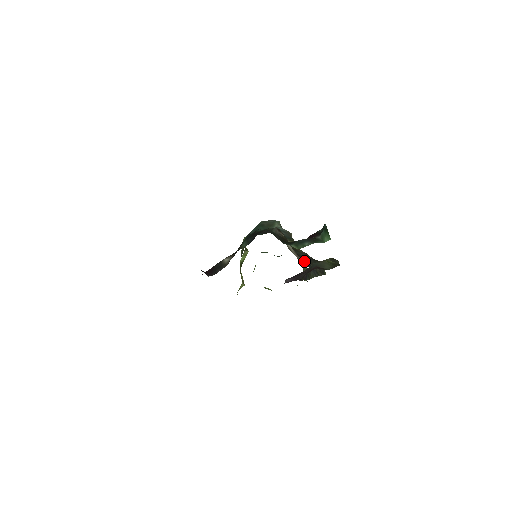
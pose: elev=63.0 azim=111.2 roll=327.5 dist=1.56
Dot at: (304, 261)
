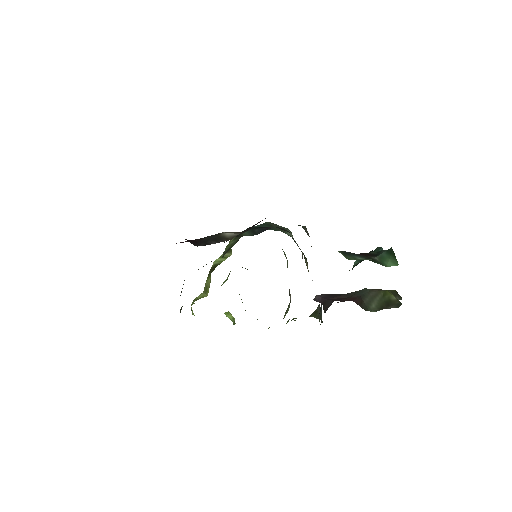
Dot at: occluded
